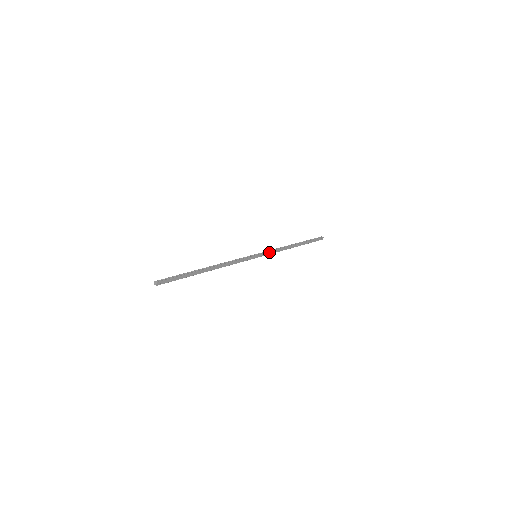
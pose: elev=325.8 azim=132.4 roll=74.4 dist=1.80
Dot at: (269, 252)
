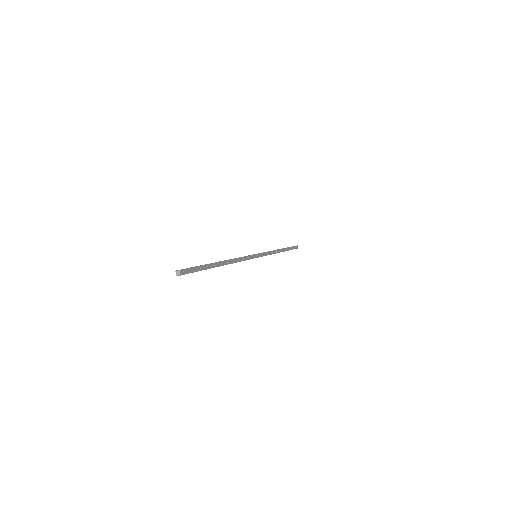
Dot at: (265, 253)
